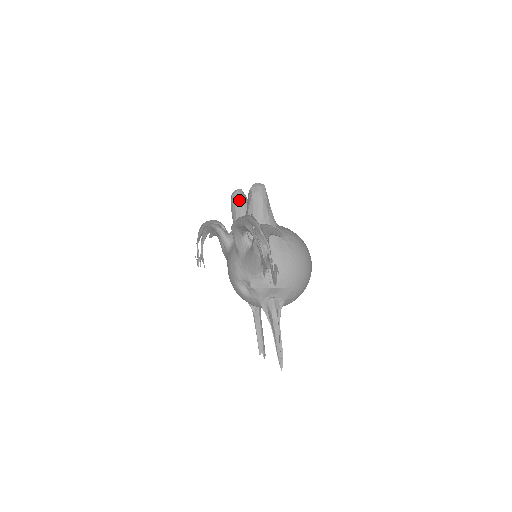
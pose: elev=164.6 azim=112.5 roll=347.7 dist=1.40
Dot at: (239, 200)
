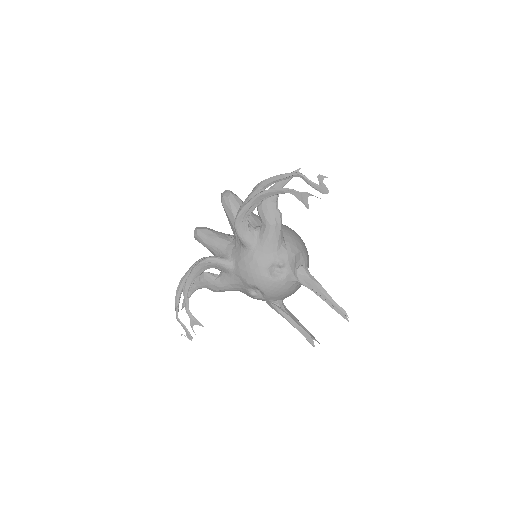
Dot at: (206, 230)
